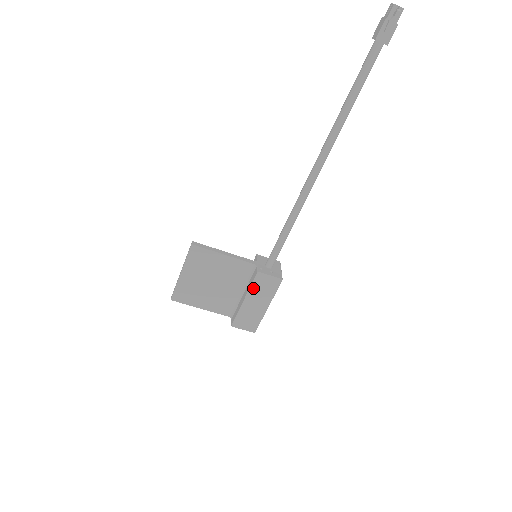
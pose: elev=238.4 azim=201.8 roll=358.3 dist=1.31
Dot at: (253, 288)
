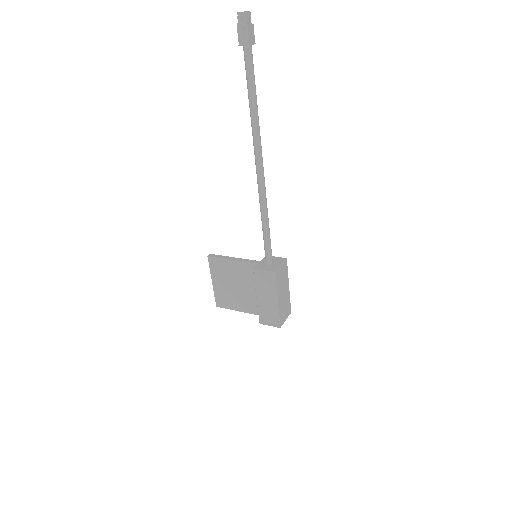
Dot at: (257, 284)
